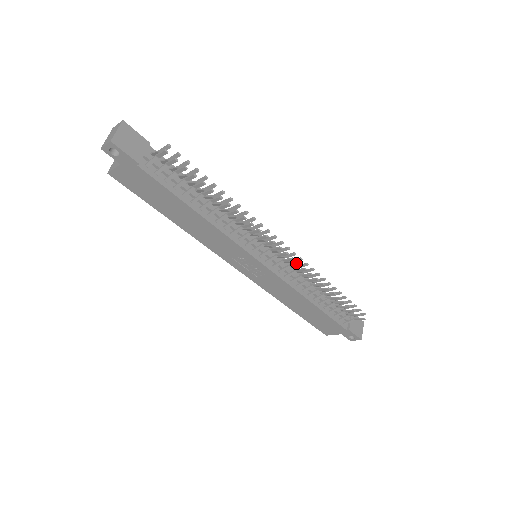
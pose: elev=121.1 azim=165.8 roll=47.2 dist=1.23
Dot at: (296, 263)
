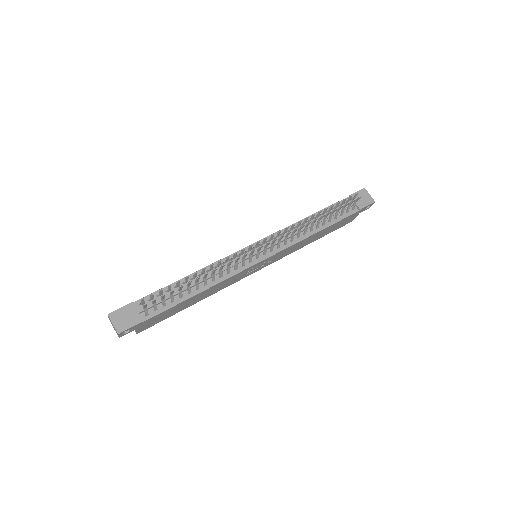
Dot at: (280, 237)
